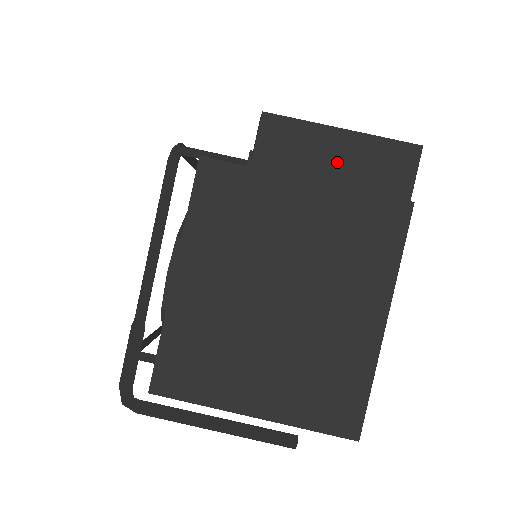
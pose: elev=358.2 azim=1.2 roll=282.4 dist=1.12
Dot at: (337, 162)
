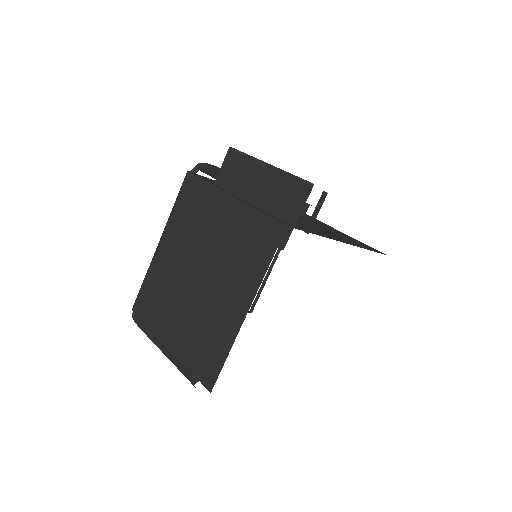
Dot at: (259, 188)
